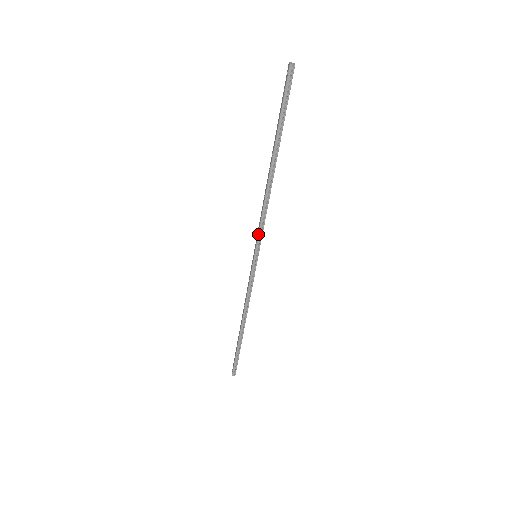
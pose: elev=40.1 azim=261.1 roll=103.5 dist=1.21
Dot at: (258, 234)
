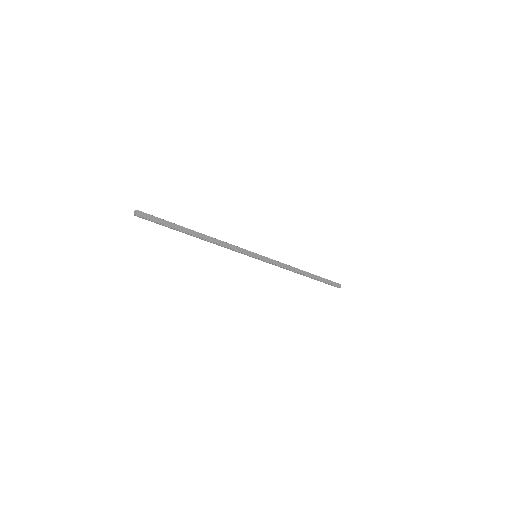
Dot at: occluded
